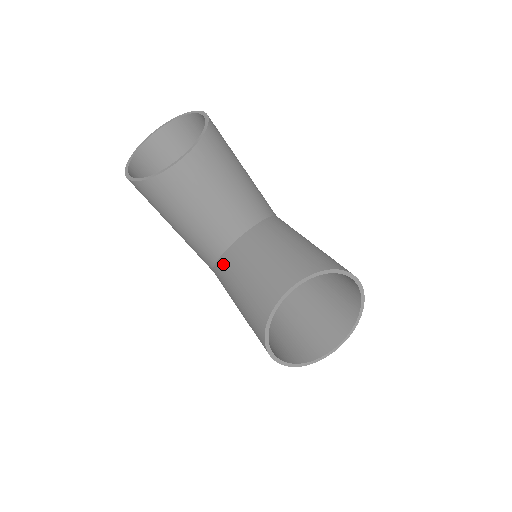
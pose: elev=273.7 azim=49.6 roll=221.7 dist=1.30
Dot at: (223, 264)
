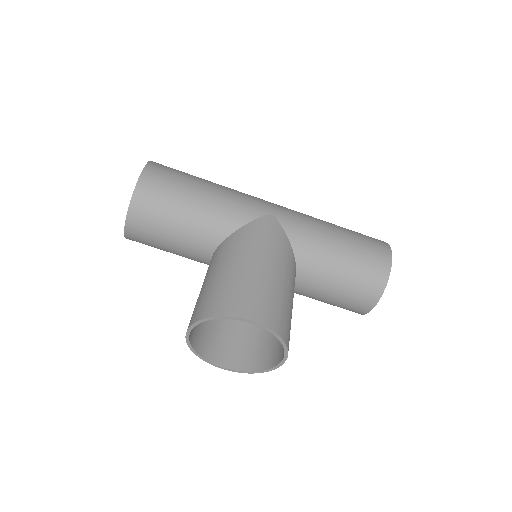
Dot at: occluded
